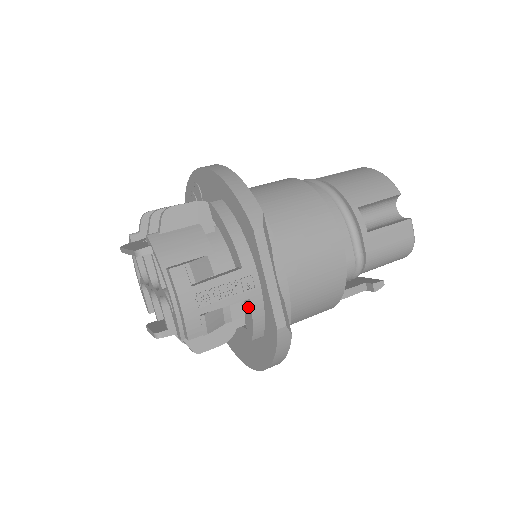
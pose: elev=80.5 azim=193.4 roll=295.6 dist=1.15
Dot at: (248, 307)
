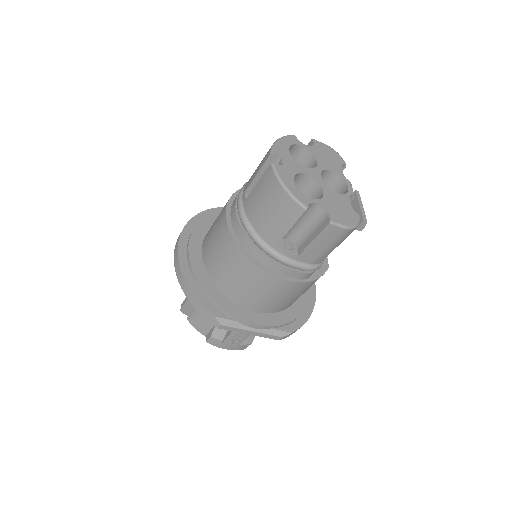
Dot at: occluded
